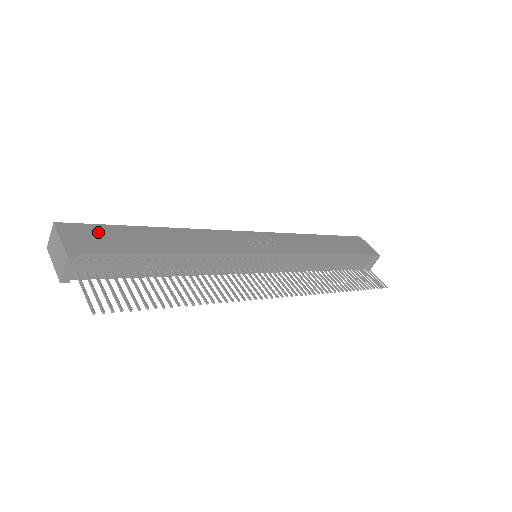
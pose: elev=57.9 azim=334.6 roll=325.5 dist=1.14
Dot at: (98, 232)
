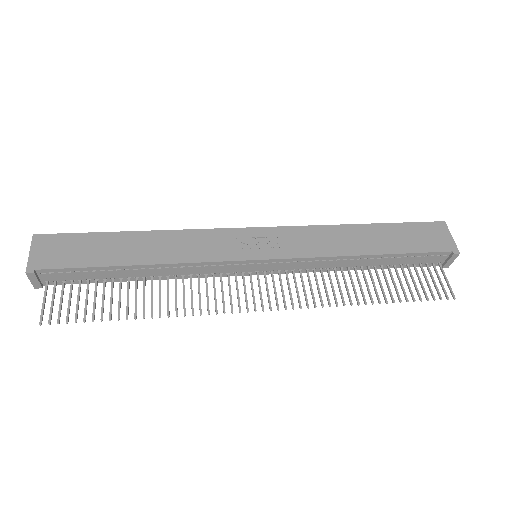
Dot at: (68, 243)
